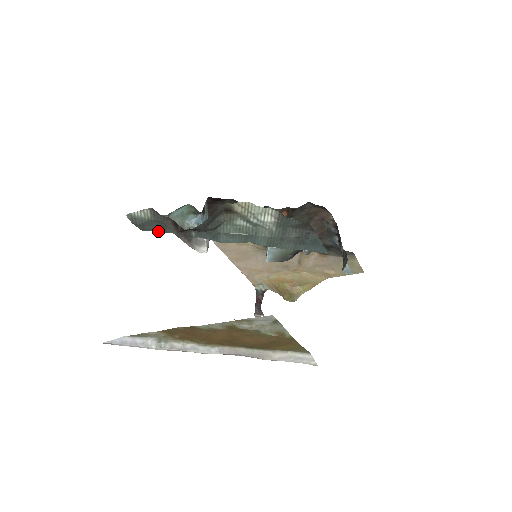
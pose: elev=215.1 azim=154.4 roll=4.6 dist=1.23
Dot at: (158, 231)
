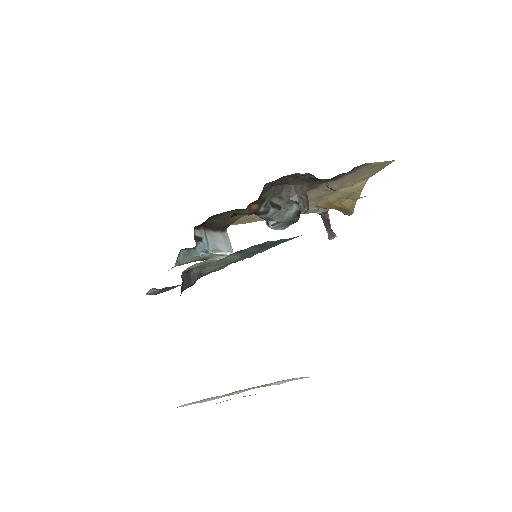
Dot at: occluded
